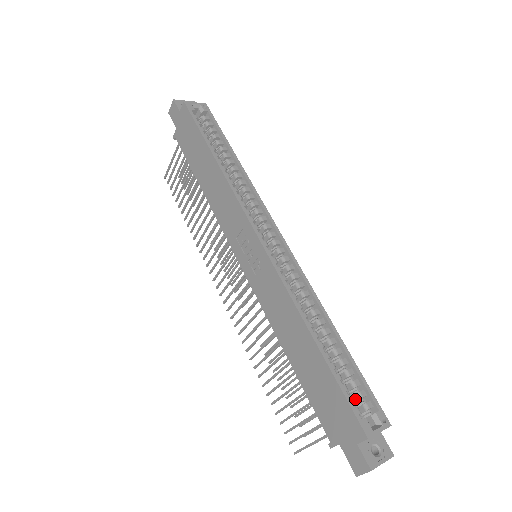
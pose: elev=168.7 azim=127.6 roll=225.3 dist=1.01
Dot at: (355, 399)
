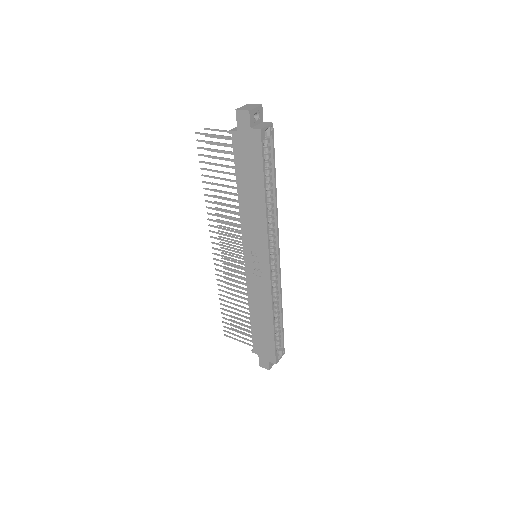
Dot at: occluded
